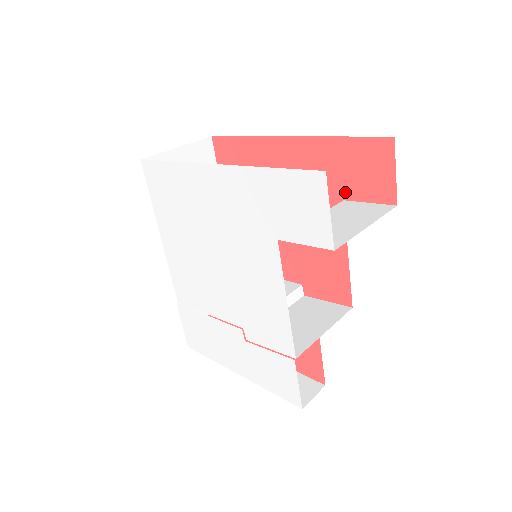
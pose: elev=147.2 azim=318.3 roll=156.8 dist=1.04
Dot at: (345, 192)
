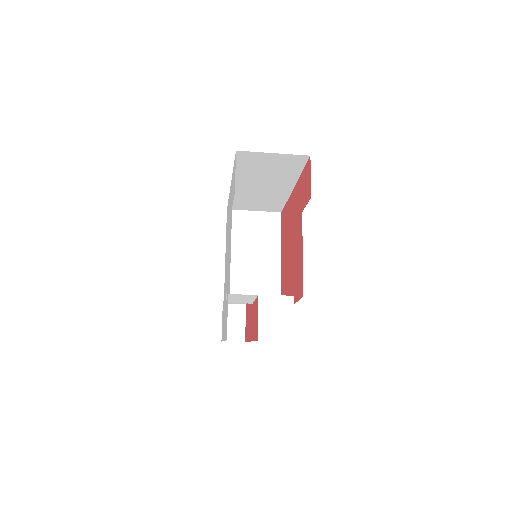
Dot at: (302, 206)
